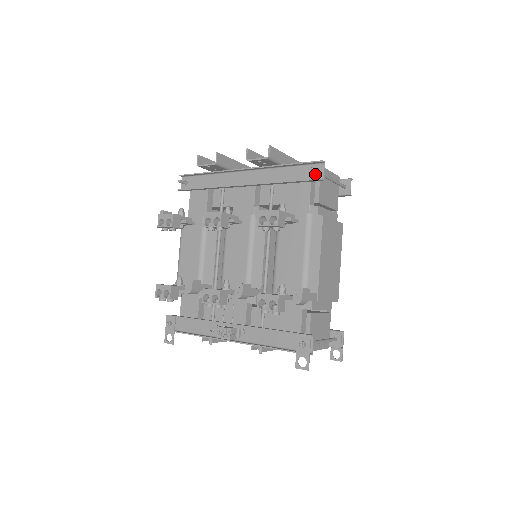
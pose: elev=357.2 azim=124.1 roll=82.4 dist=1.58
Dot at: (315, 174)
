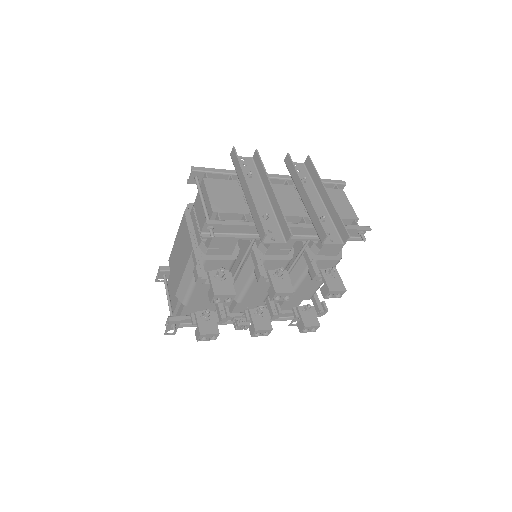
Dot at: (358, 234)
